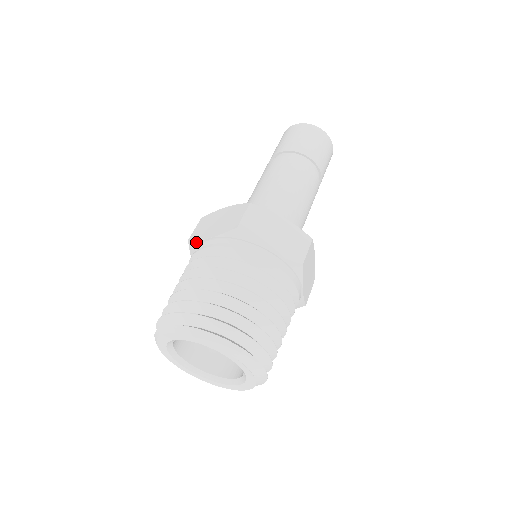
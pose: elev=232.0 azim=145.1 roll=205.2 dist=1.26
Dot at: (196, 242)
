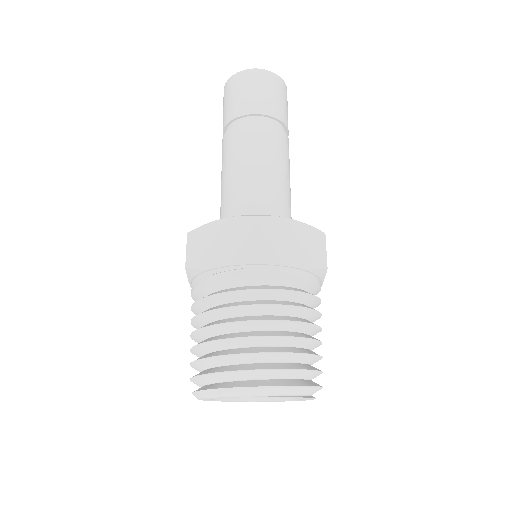
Dot at: occluded
